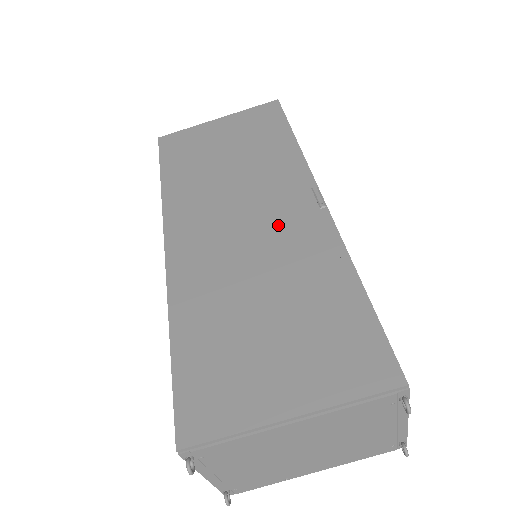
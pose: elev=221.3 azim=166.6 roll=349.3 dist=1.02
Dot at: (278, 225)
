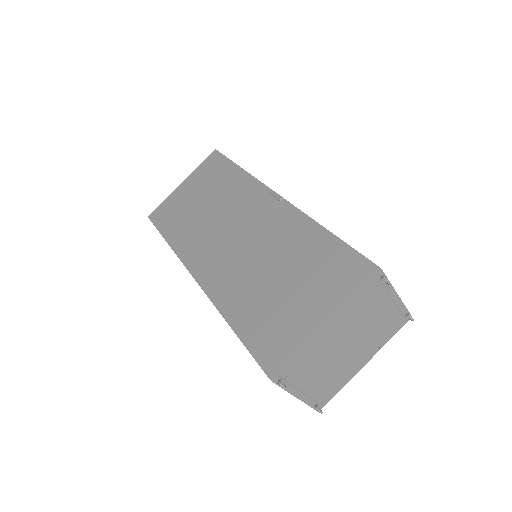
Dot at: (259, 226)
